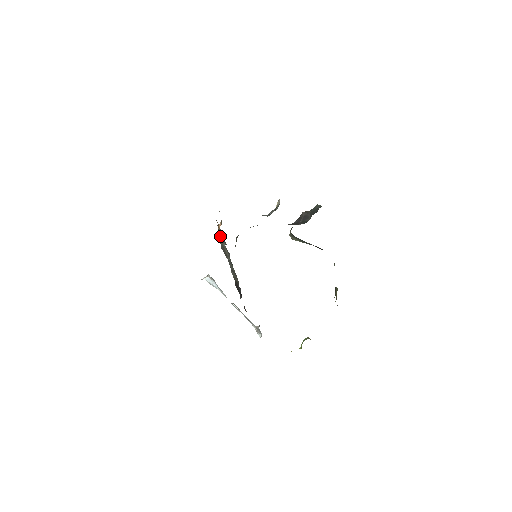
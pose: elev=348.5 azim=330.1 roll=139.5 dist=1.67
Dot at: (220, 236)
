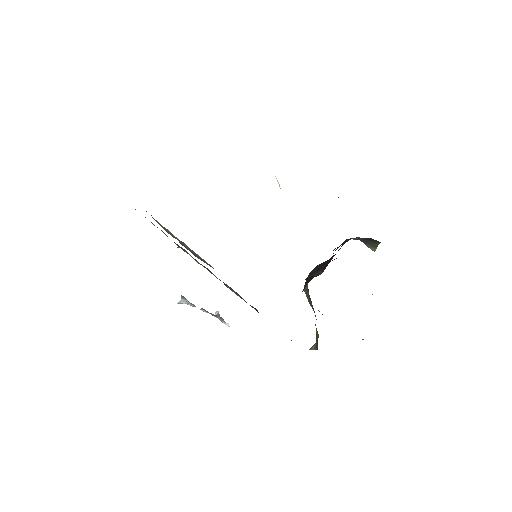
Dot at: (167, 231)
